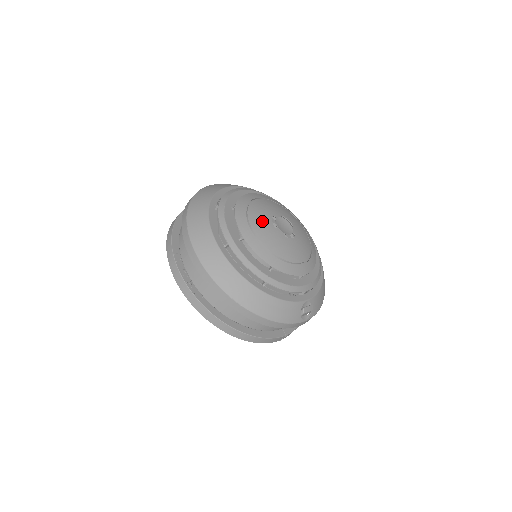
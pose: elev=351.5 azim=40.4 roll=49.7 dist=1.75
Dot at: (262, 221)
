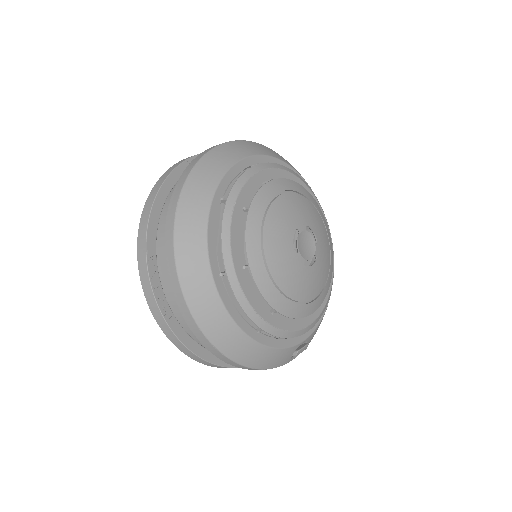
Dot at: (280, 241)
